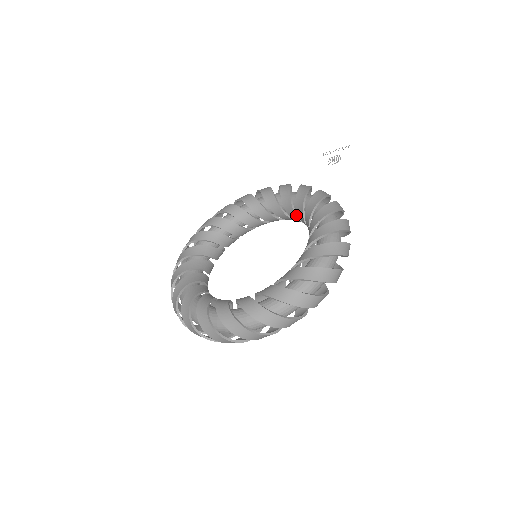
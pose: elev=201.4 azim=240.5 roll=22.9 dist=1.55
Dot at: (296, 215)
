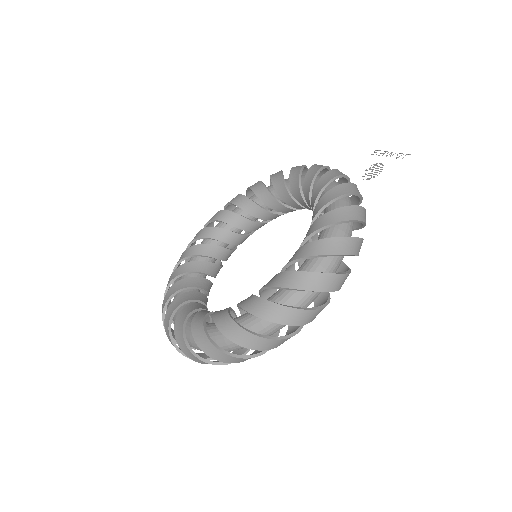
Dot at: occluded
